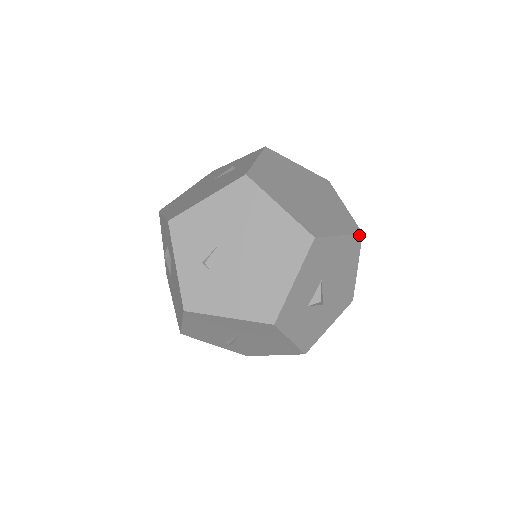
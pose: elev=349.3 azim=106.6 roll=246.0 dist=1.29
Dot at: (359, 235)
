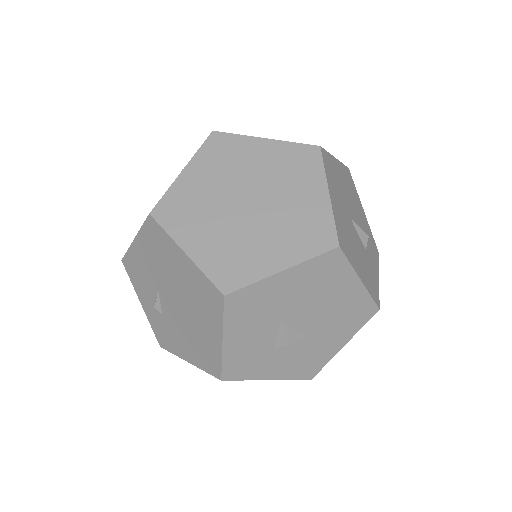
Dot at: (332, 251)
